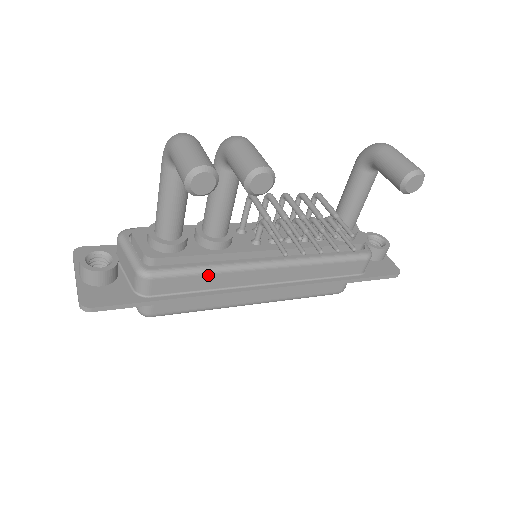
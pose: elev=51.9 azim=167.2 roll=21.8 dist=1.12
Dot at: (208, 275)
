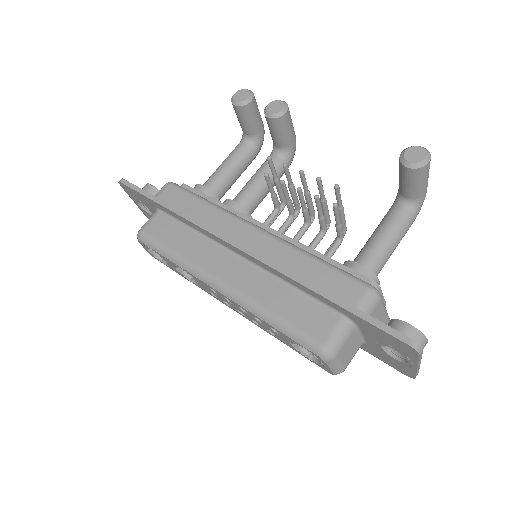
Dot at: (204, 204)
